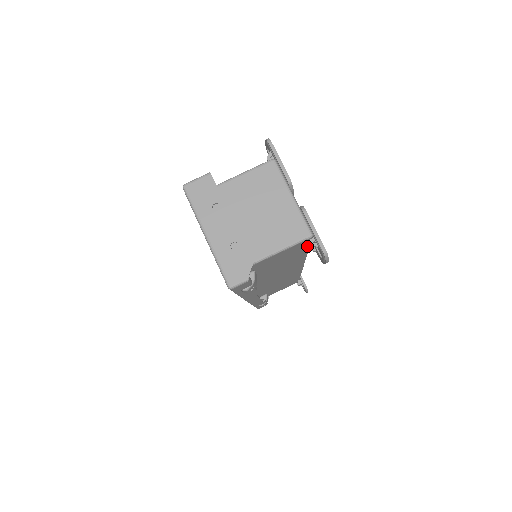
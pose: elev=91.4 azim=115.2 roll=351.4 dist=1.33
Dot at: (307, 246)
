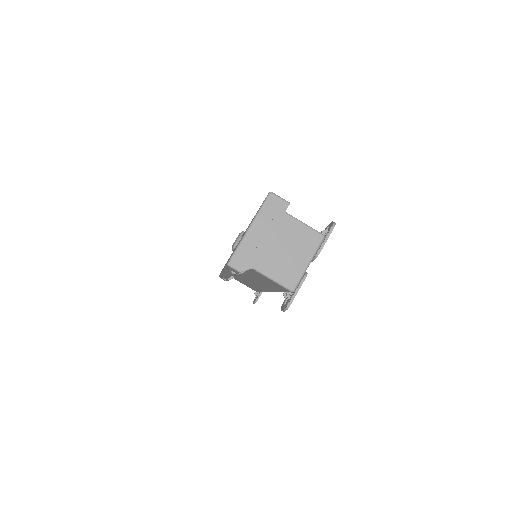
Dot at: (285, 292)
